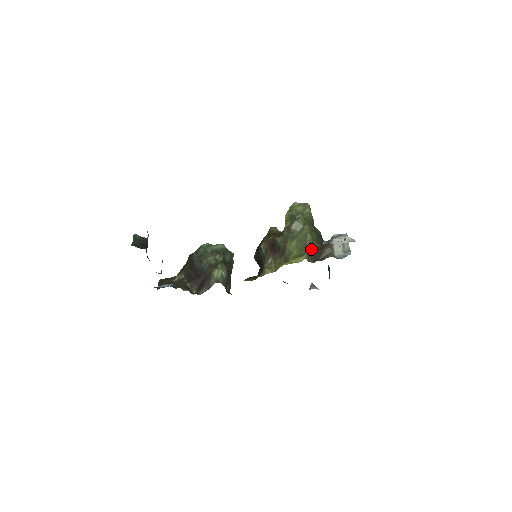
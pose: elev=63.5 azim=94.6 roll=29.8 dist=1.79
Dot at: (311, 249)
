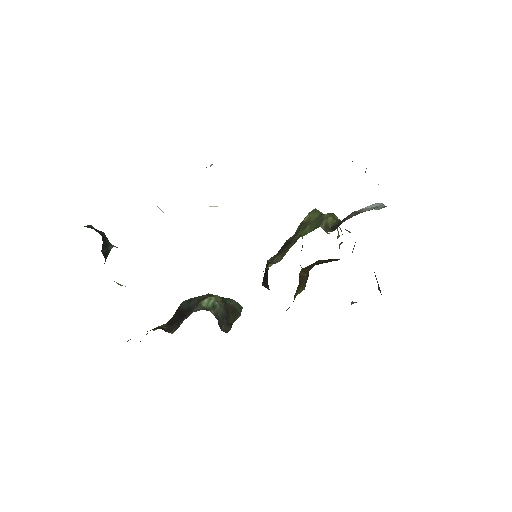
Dot at: (331, 227)
